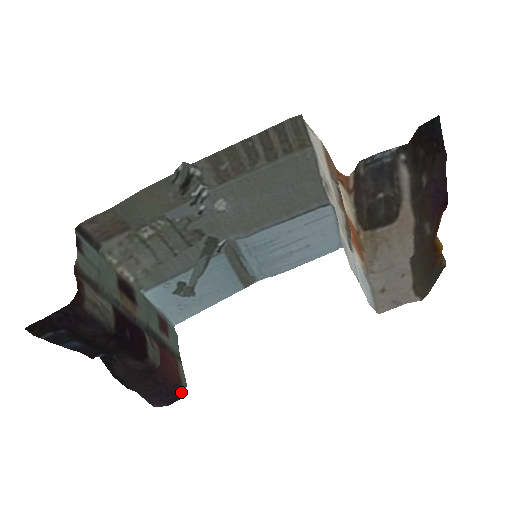
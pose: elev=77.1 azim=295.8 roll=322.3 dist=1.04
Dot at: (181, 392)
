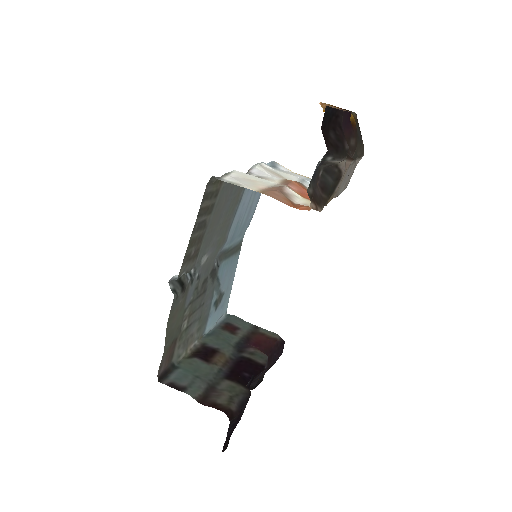
Dot at: (282, 342)
